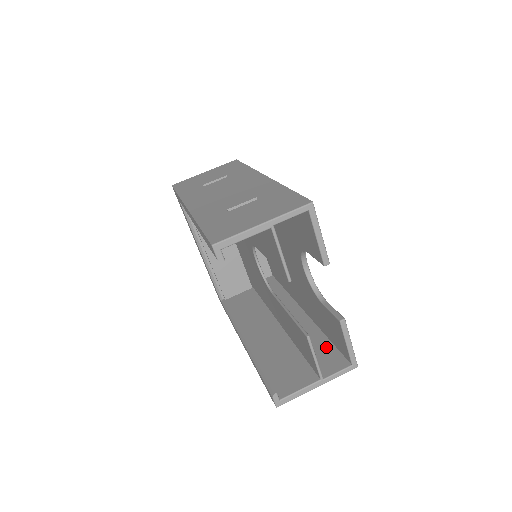
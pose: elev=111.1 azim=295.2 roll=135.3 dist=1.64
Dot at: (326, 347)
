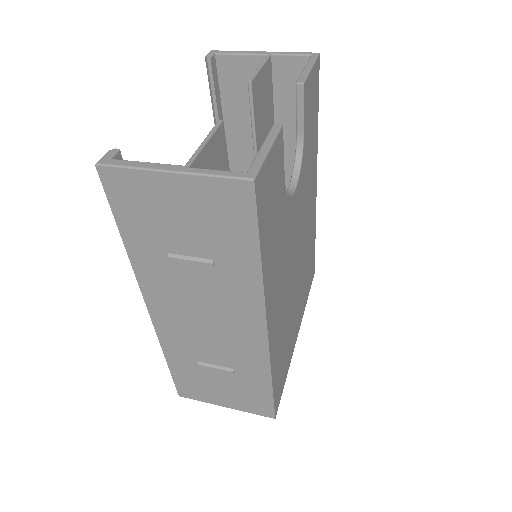
Dot at: occluded
